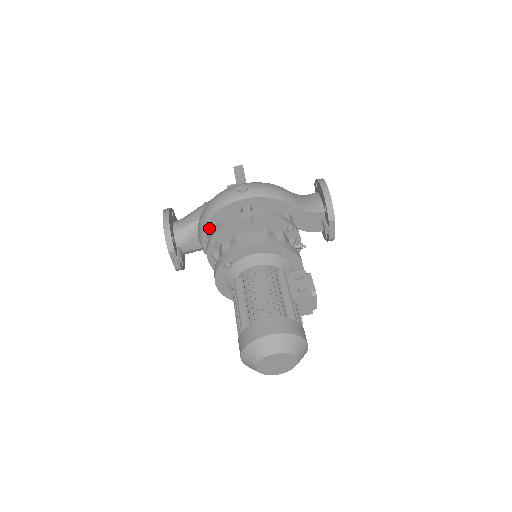
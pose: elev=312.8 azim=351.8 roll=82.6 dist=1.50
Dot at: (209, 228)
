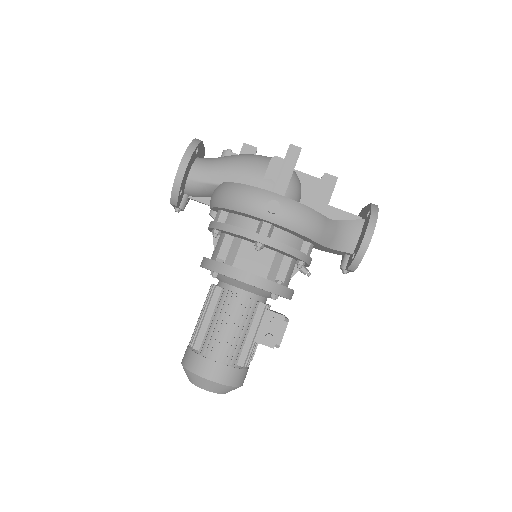
Dot at: (222, 209)
